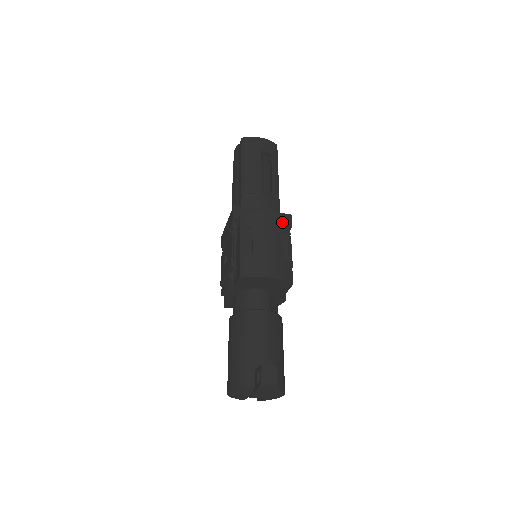
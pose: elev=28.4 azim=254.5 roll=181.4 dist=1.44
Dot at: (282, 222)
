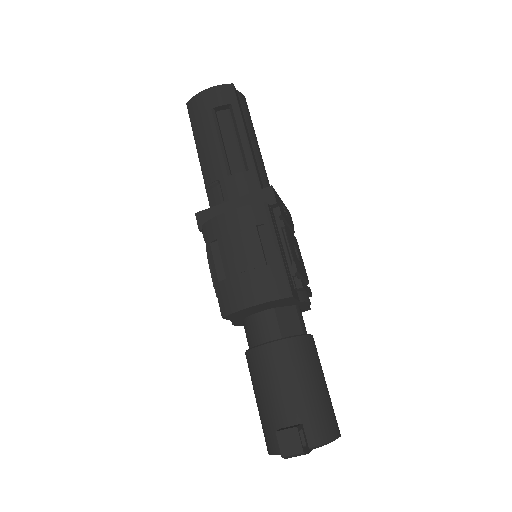
Dot at: (254, 211)
